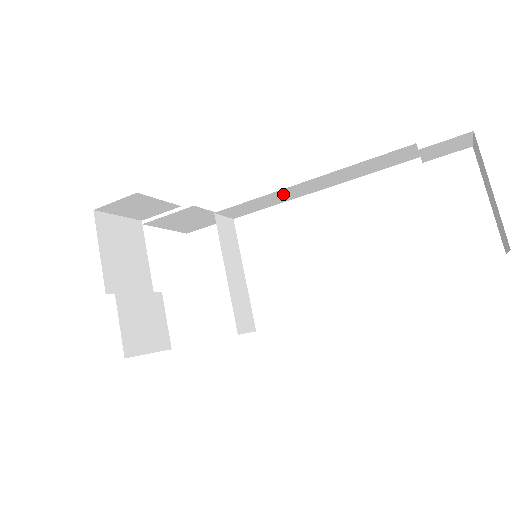
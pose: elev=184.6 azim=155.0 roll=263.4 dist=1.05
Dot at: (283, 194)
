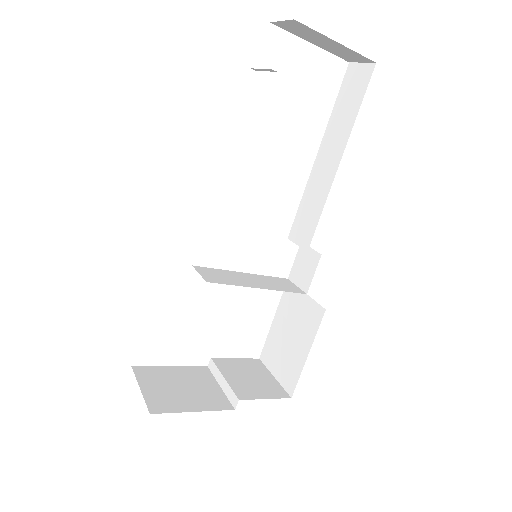
Dot at: occluded
